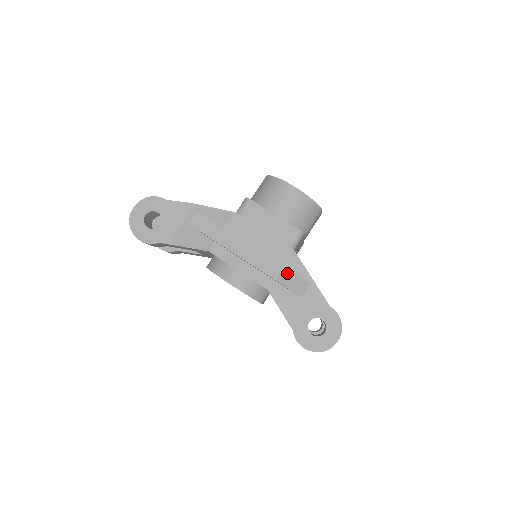
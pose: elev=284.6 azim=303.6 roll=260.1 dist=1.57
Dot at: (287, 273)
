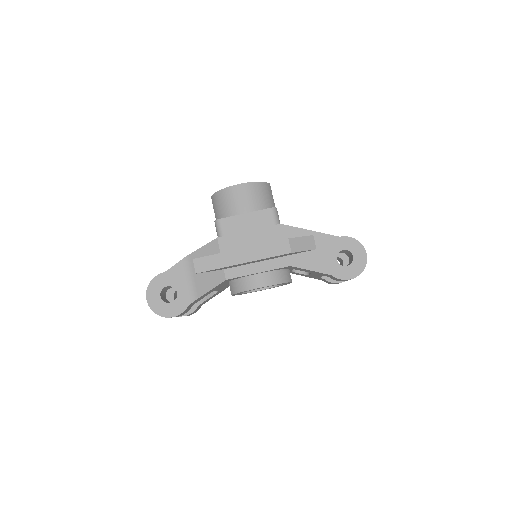
Dot at: (293, 241)
